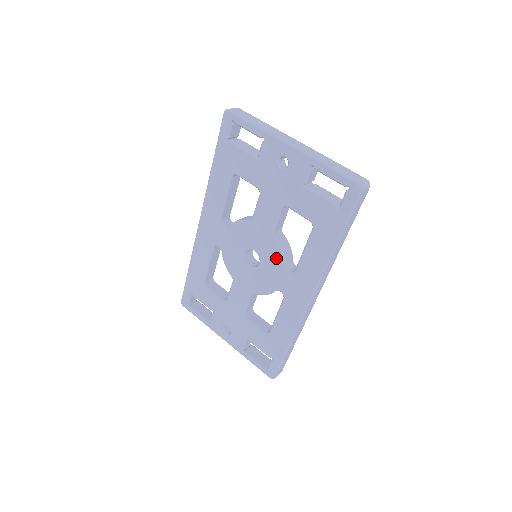
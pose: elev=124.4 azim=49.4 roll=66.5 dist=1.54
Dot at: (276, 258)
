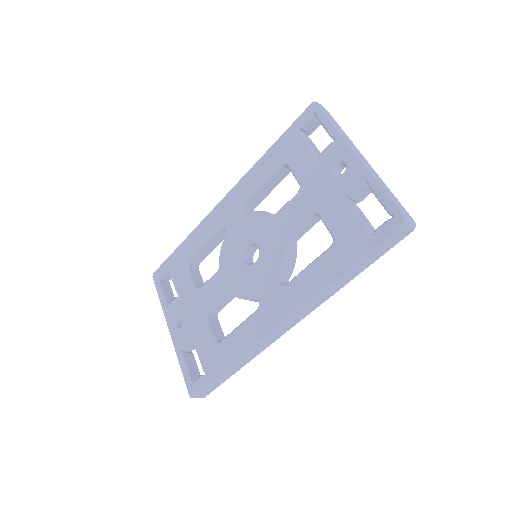
Dot at: (275, 263)
